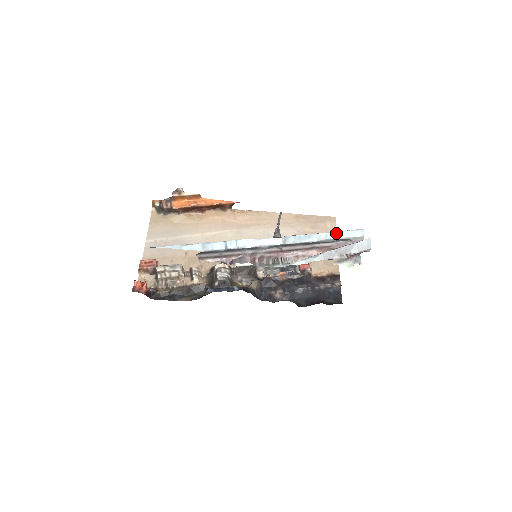
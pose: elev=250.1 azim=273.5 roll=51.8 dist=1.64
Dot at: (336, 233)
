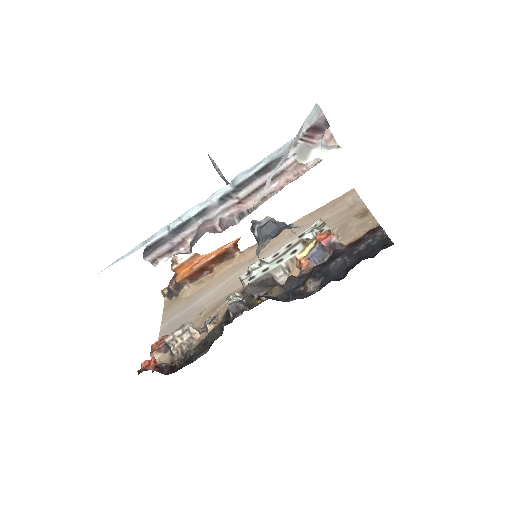
Dot at: (290, 141)
